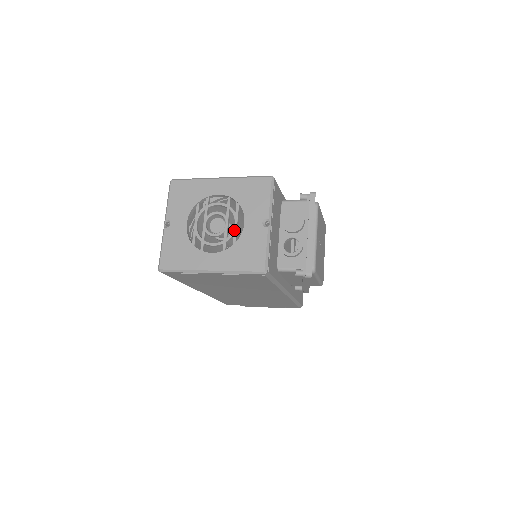
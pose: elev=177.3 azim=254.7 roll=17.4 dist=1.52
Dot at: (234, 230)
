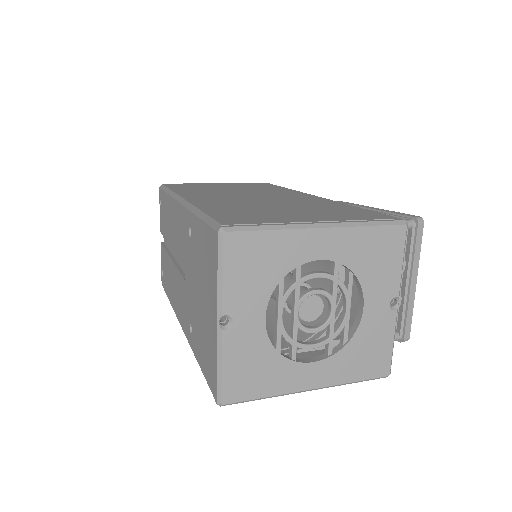
Dot at: (346, 319)
